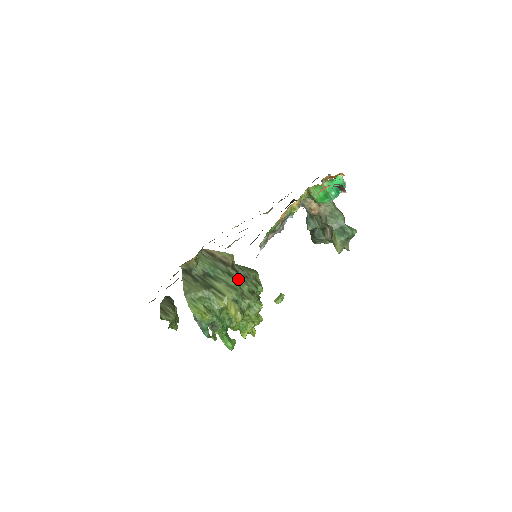
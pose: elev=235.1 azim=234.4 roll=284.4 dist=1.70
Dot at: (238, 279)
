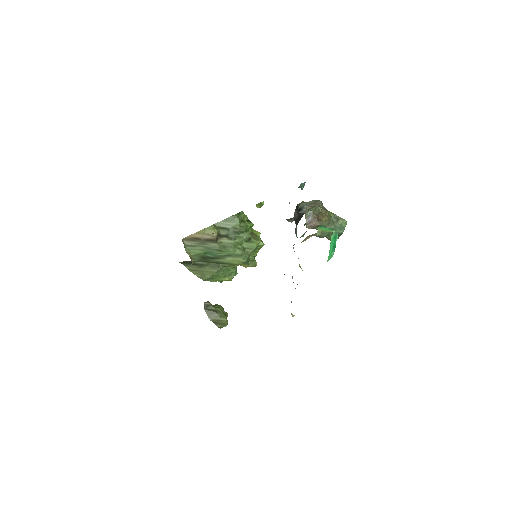
Dot at: (234, 244)
